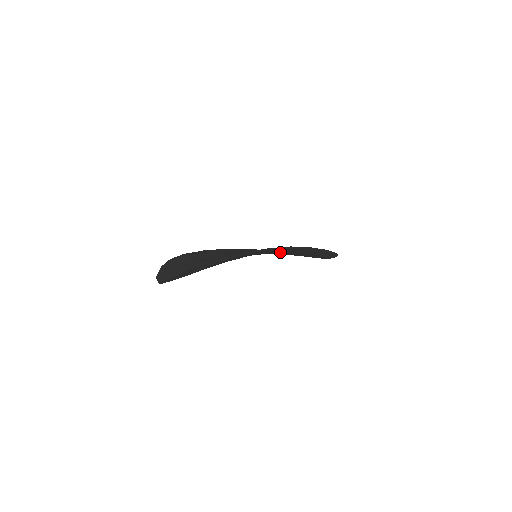
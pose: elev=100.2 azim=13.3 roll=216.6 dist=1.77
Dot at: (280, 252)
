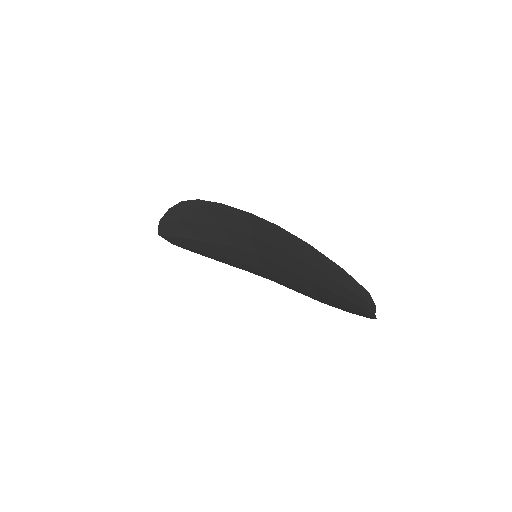
Dot at: (266, 243)
